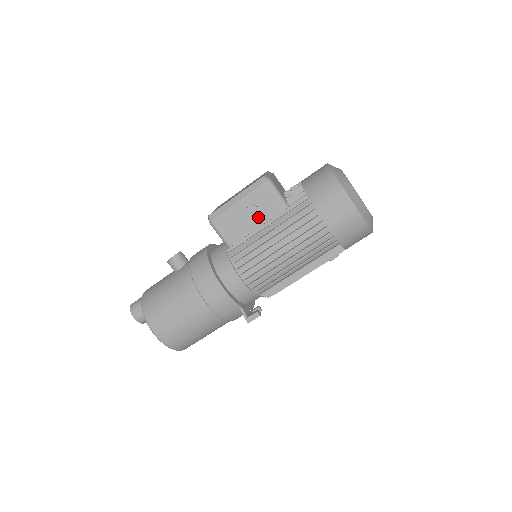
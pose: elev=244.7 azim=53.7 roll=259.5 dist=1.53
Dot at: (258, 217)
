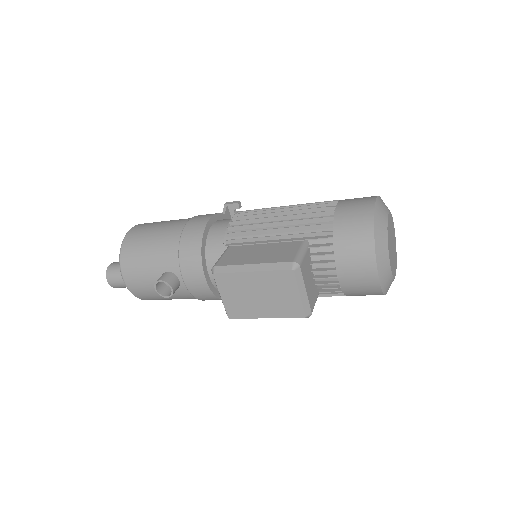
Dot at: occluded
